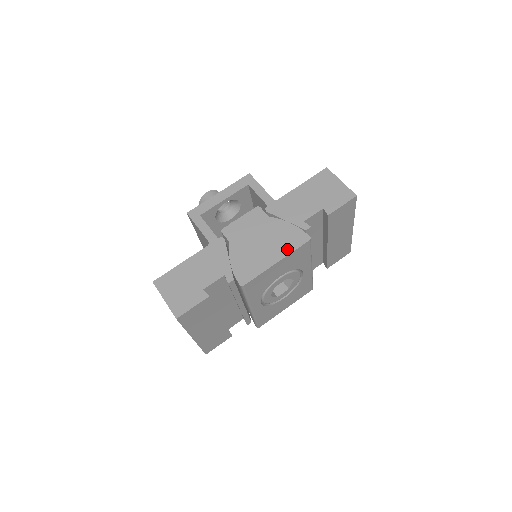
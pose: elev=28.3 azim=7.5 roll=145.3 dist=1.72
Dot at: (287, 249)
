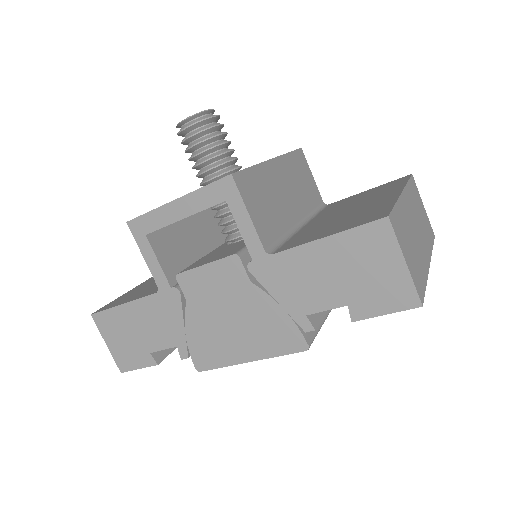
Dot at: (268, 349)
